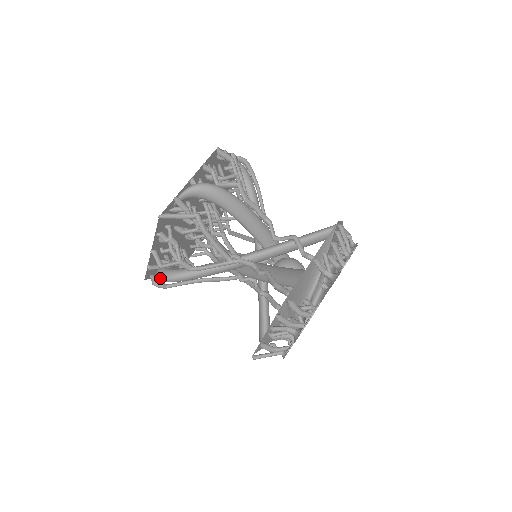
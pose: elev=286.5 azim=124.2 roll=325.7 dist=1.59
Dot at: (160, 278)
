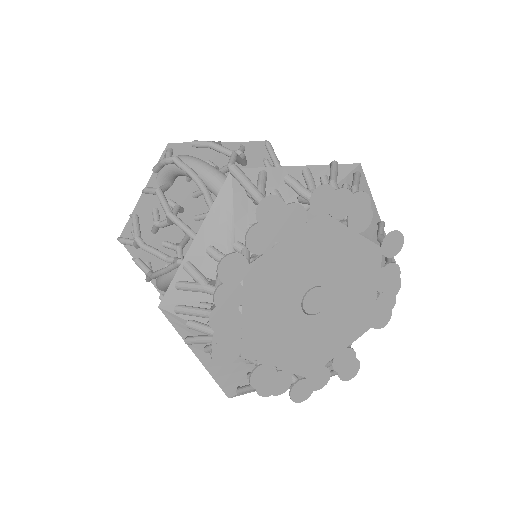
Dot at: (181, 155)
